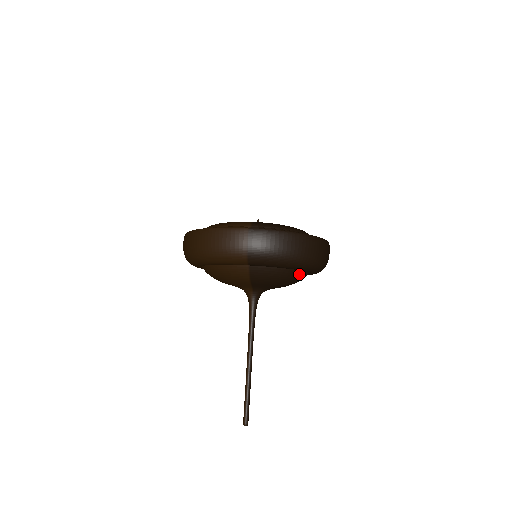
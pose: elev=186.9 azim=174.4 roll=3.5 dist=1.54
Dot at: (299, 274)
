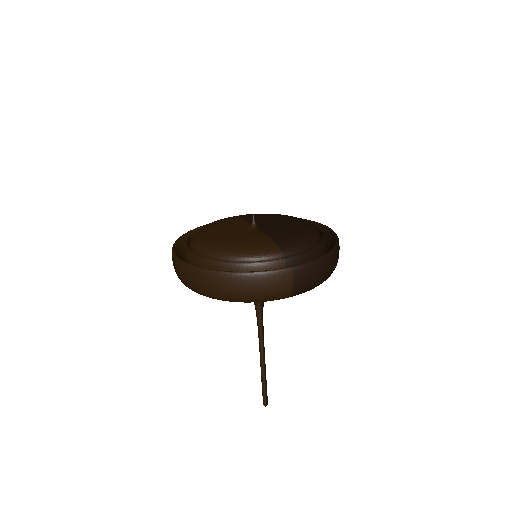
Dot at: occluded
